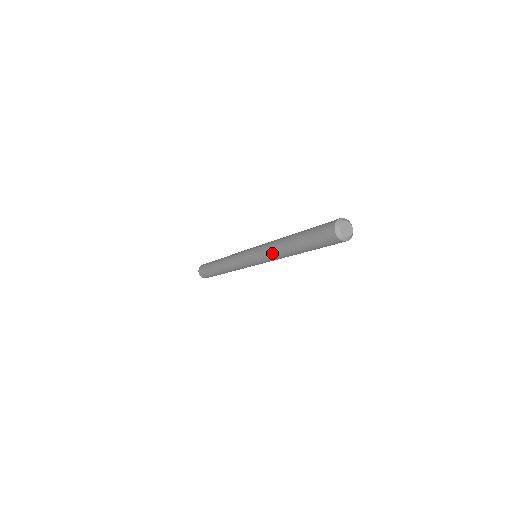
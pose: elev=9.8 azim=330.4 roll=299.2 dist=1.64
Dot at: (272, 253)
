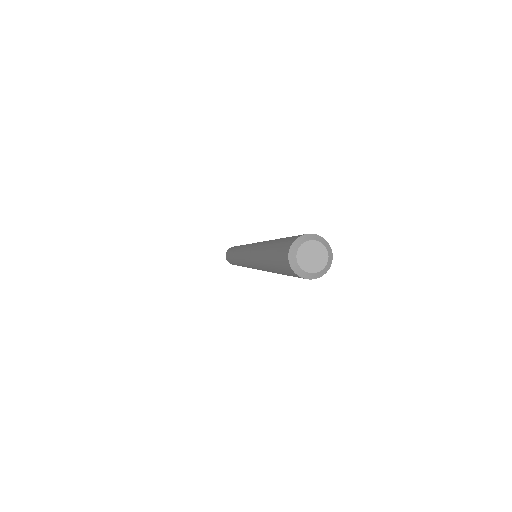
Dot at: (253, 255)
